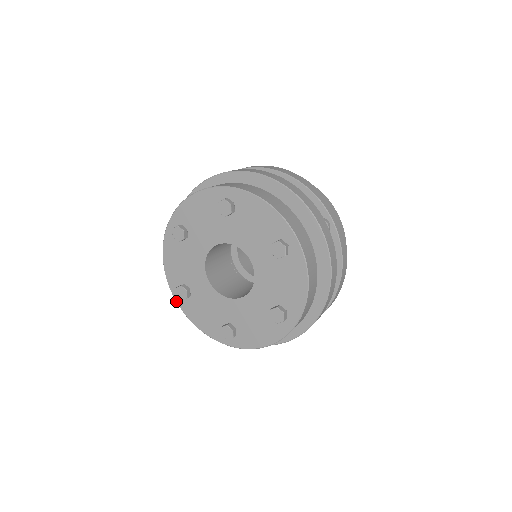
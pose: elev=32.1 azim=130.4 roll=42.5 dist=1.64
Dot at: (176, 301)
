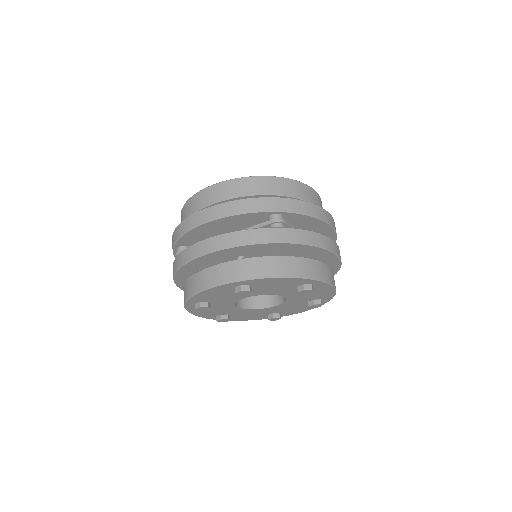
Dot at: (185, 306)
